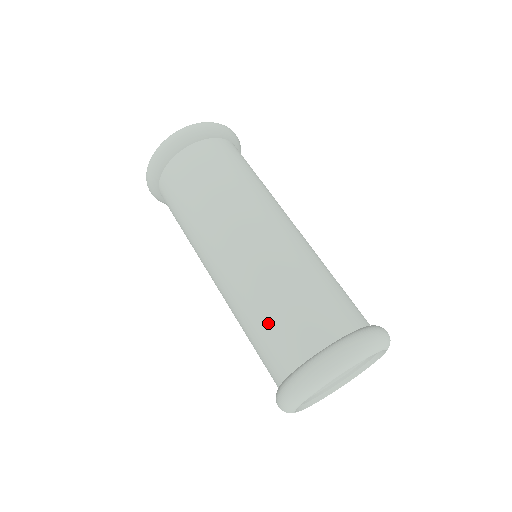
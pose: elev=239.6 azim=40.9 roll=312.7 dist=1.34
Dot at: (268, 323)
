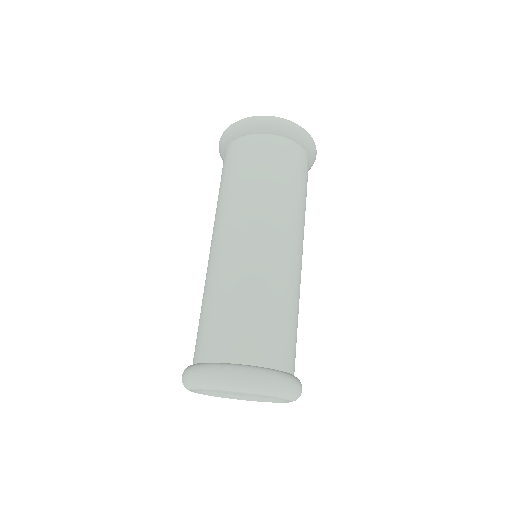
Dot at: (249, 314)
